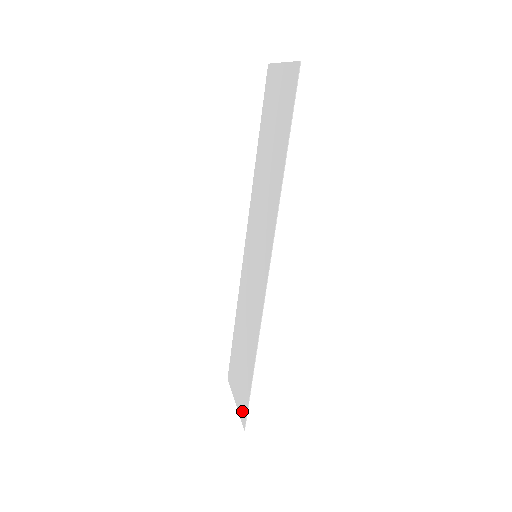
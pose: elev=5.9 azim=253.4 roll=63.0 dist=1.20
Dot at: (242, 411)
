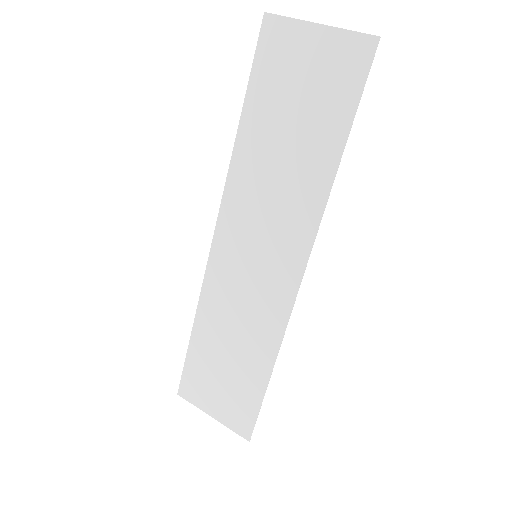
Dot at: (239, 424)
